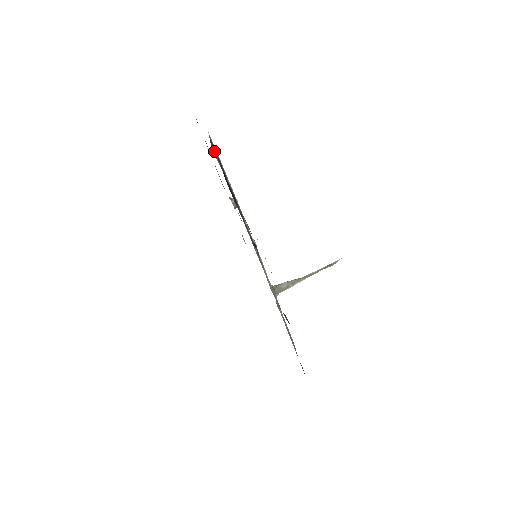
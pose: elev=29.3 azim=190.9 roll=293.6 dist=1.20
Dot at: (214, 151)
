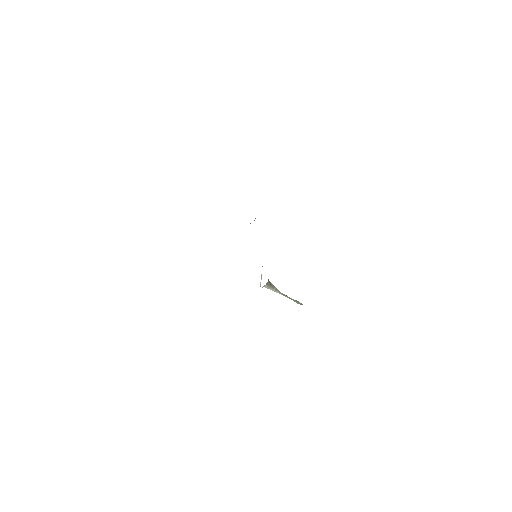
Dot at: occluded
